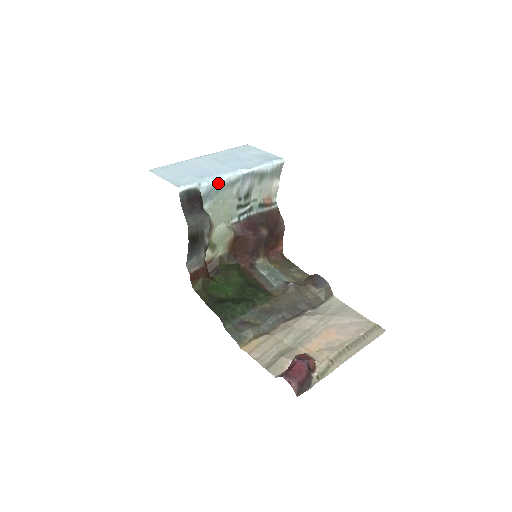
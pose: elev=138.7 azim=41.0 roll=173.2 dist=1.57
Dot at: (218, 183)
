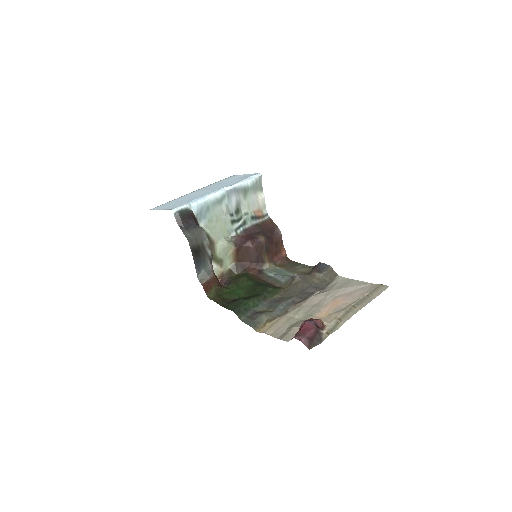
Dot at: (206, 202)
